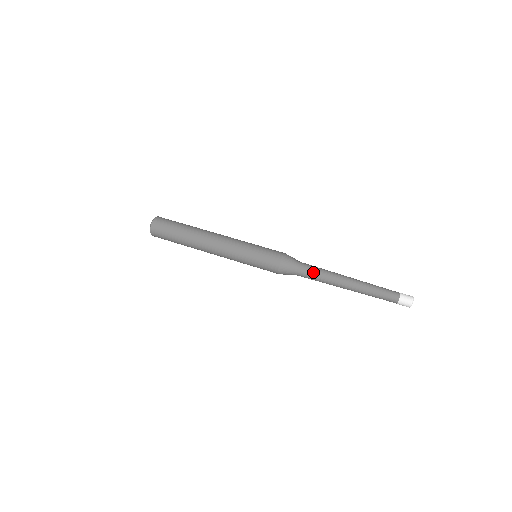
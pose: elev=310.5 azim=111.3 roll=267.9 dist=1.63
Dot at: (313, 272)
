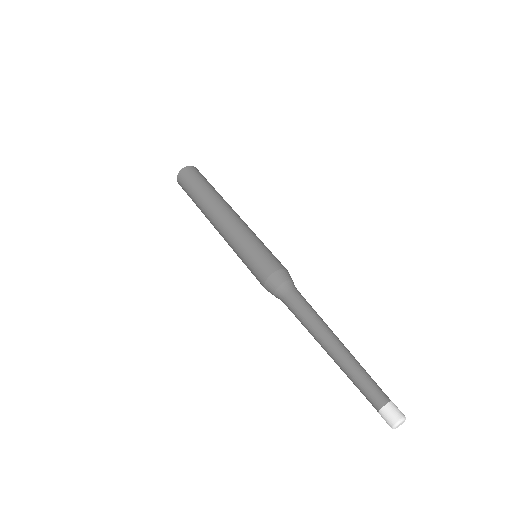
Dot at: (306, 304)
